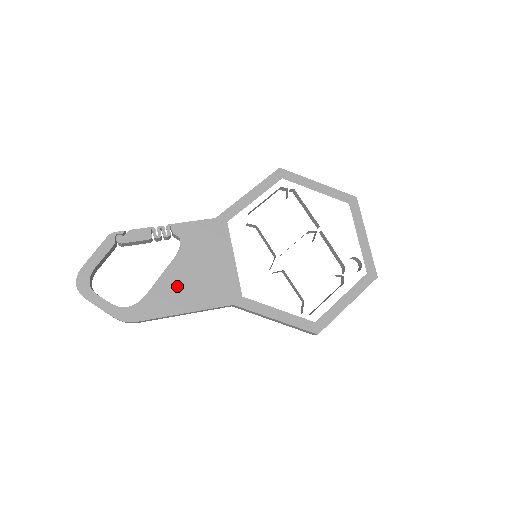
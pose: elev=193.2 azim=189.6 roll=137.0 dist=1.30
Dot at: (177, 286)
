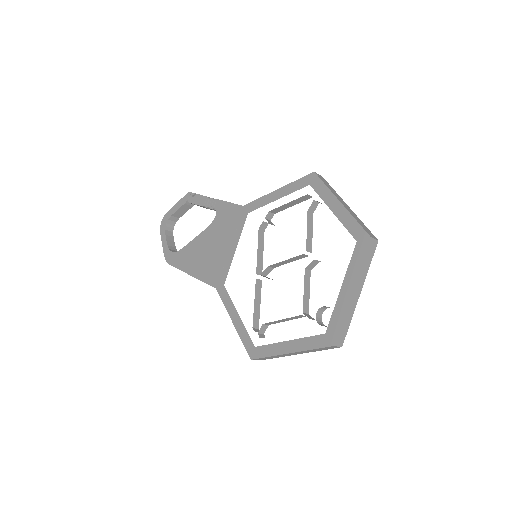
Dot at: (197, 252)
